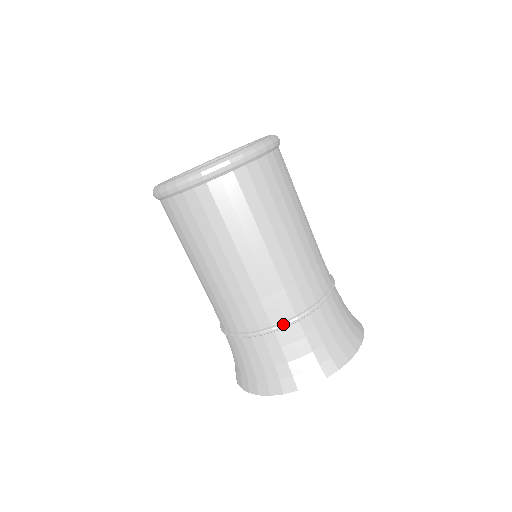
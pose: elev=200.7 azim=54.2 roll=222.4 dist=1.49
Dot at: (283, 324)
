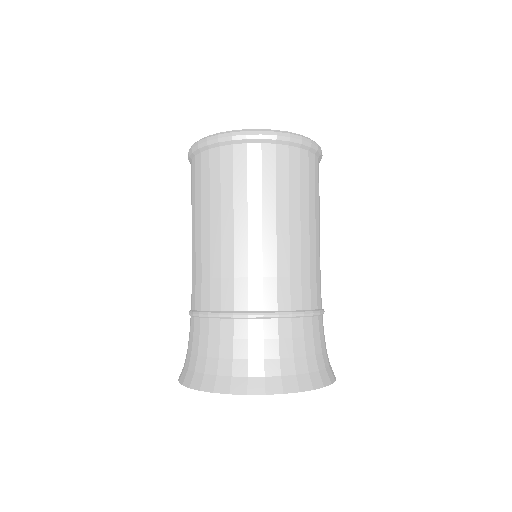
Dot at: (218, 313)
